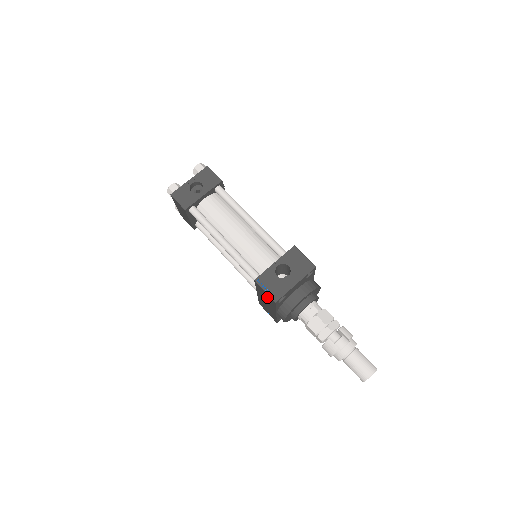
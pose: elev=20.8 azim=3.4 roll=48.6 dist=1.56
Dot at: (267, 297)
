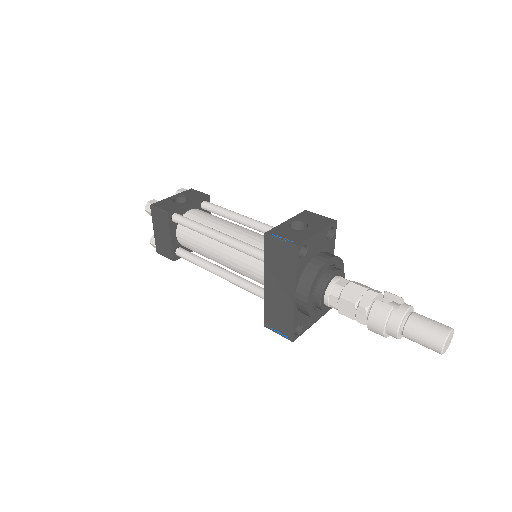
Dot at: (283, 256)
